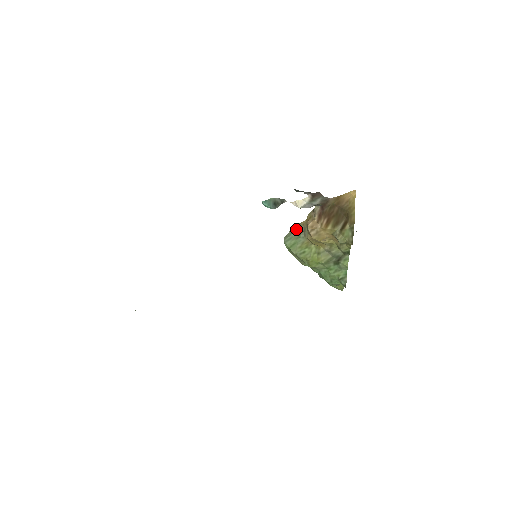
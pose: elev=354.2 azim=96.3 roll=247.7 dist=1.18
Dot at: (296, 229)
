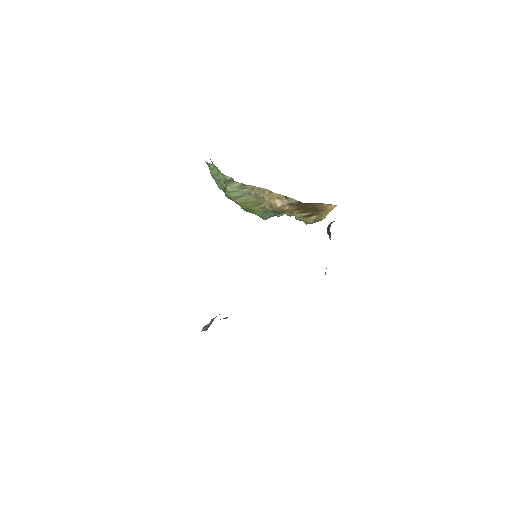
Dot at: (247, 188)
